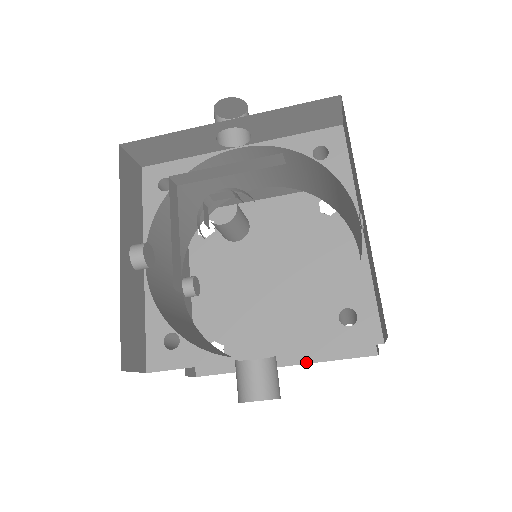
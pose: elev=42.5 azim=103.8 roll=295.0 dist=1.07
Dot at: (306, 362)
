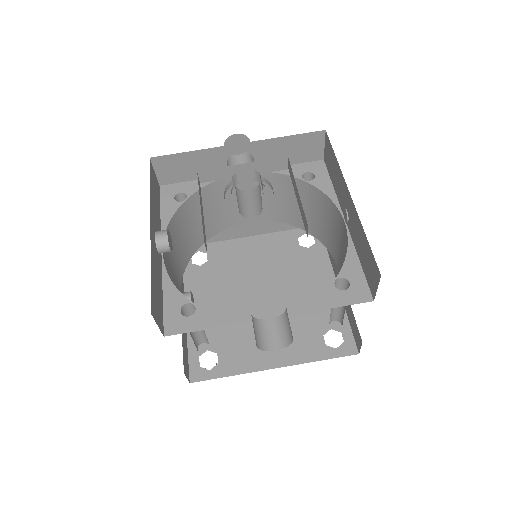
Dot at: (295, 363)
